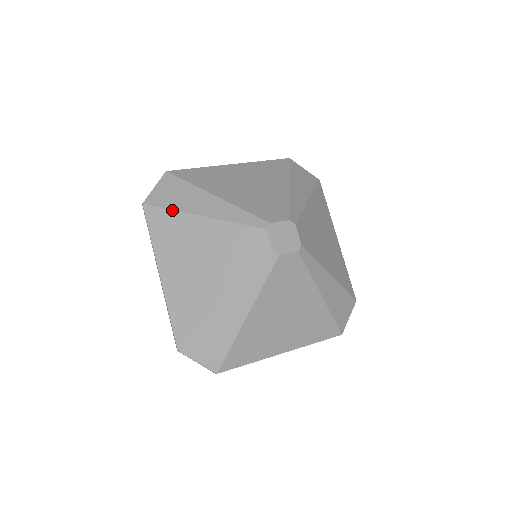
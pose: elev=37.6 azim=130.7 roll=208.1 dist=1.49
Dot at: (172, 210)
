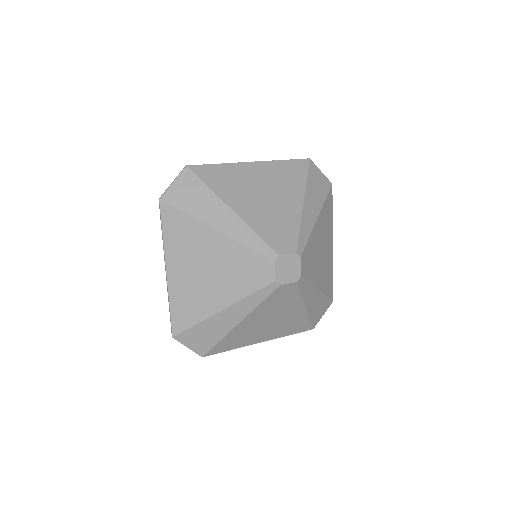
Dot at: (188, 215)
